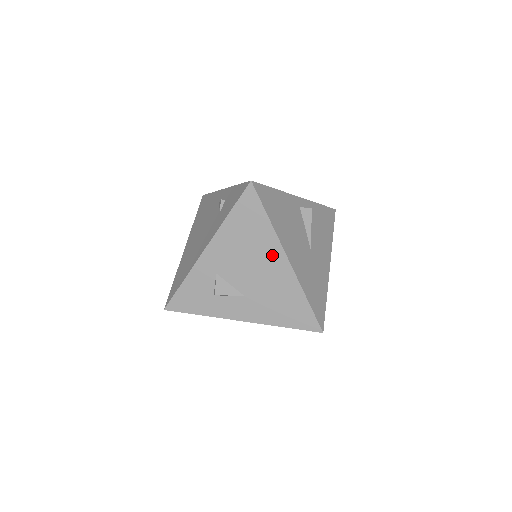
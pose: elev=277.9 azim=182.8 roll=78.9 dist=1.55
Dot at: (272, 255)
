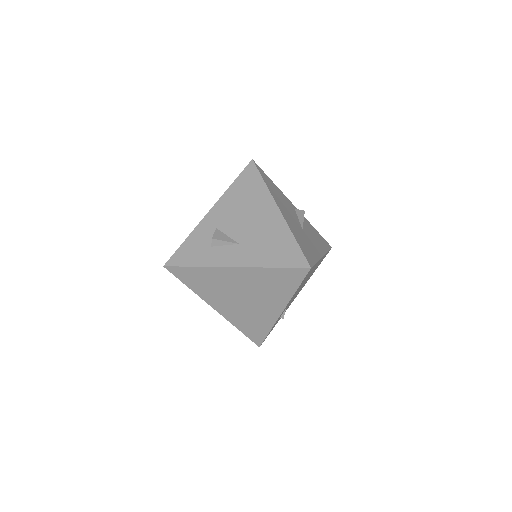
Dot at: (265, 207)
